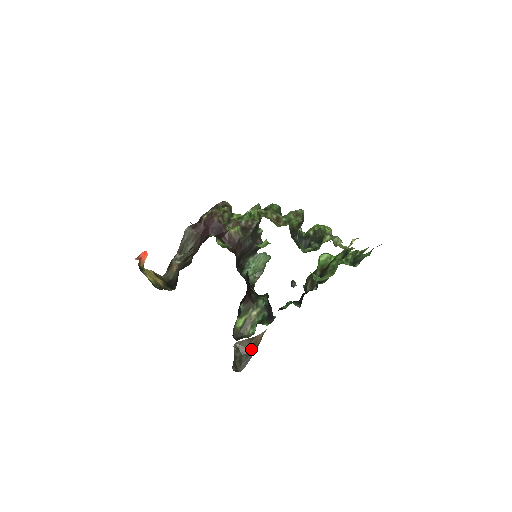
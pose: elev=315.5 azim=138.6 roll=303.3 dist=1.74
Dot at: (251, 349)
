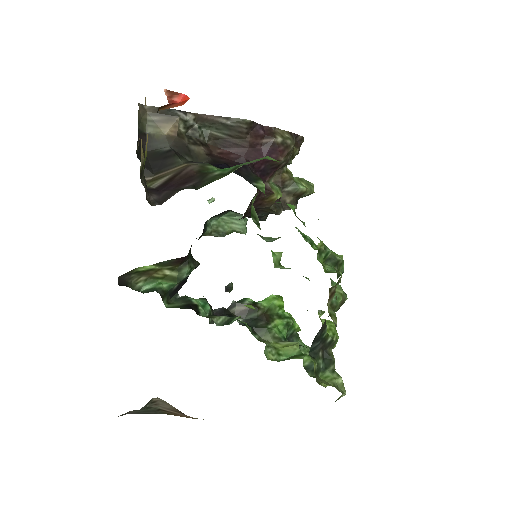
Dot at: (161, 410)
